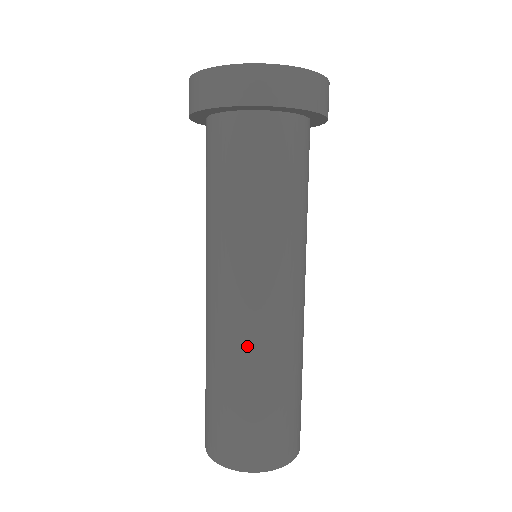
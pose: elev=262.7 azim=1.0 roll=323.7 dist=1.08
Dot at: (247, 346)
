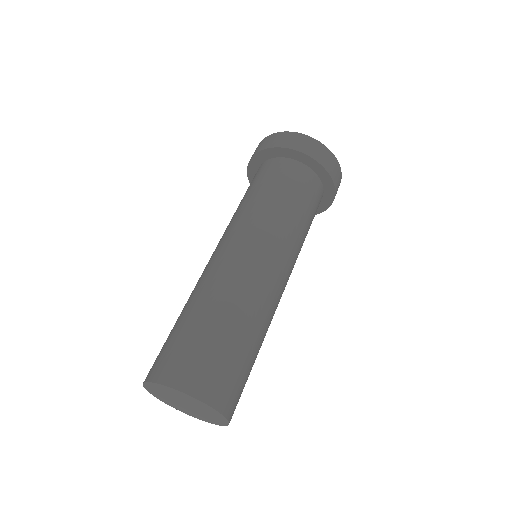
Dot at: (204, 282)
